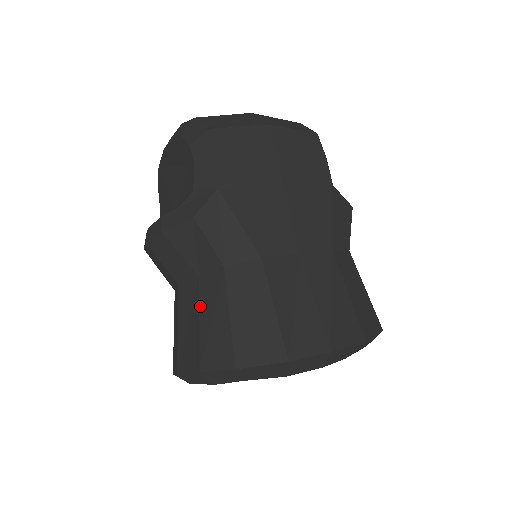
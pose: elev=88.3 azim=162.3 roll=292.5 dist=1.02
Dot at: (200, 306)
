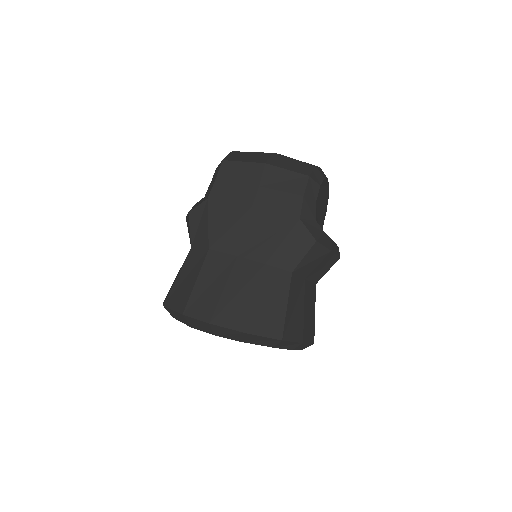
Dot at: occluded
